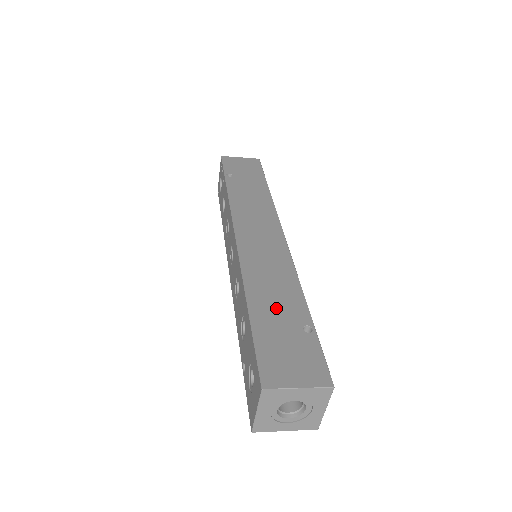
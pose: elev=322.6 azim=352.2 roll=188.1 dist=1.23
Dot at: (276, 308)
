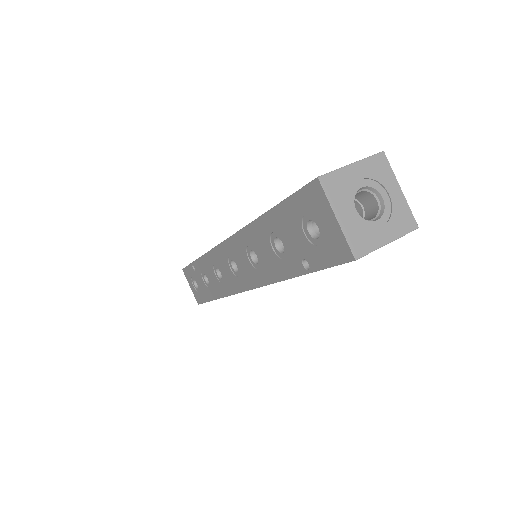
Dot at: occluded
